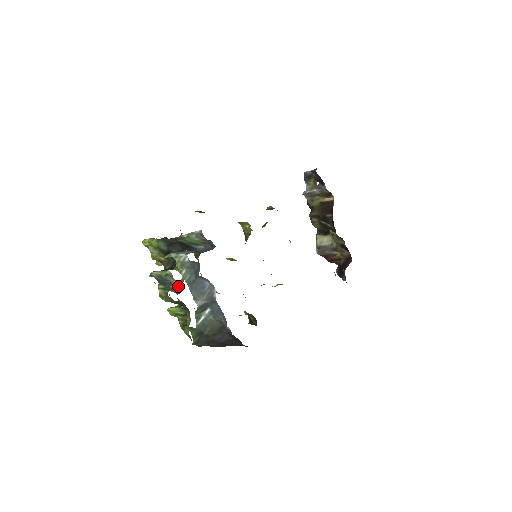
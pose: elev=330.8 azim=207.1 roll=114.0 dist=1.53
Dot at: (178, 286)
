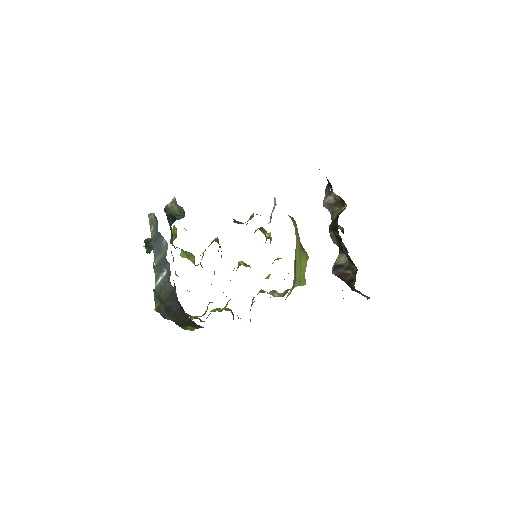
Dot at: occluded
